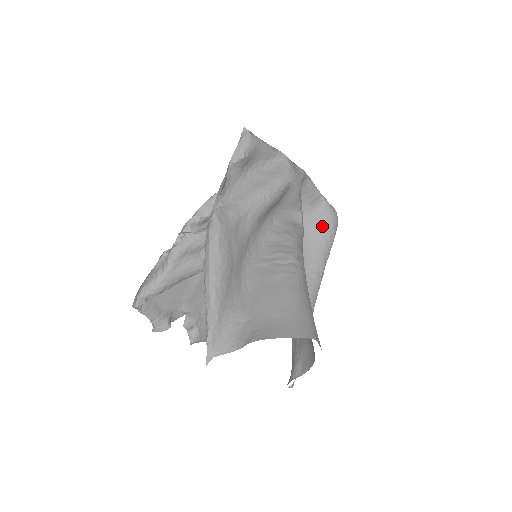
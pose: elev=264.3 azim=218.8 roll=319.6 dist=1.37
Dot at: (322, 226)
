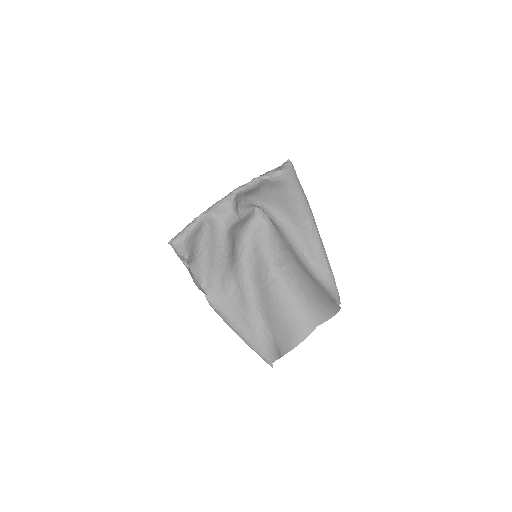
Dot at: (282, 190)
